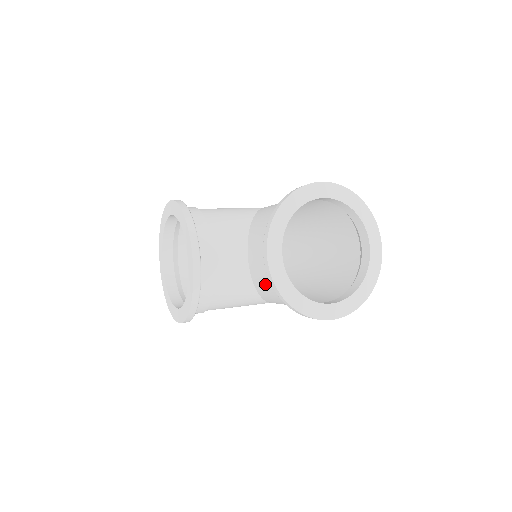
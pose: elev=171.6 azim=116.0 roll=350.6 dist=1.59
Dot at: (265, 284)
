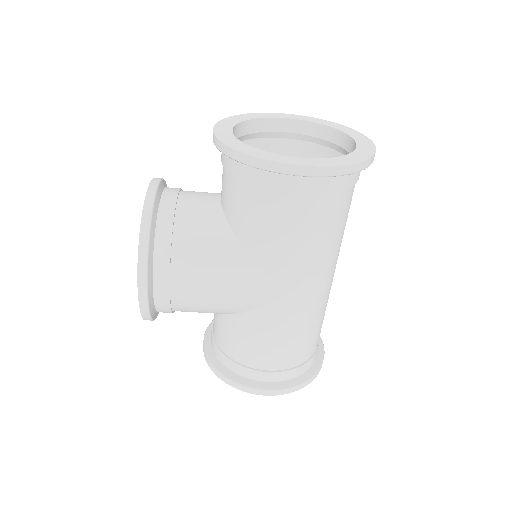
Dot at: (230, 194)
